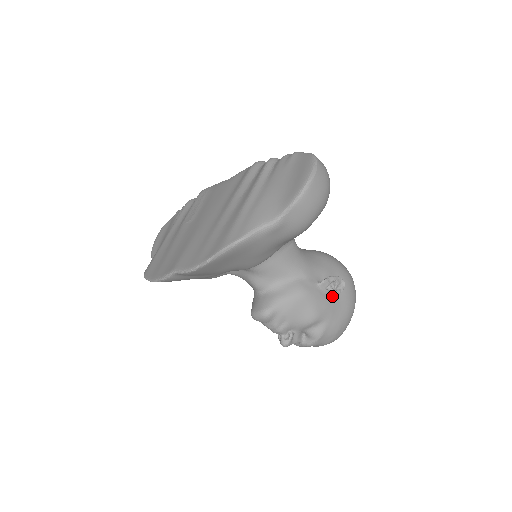
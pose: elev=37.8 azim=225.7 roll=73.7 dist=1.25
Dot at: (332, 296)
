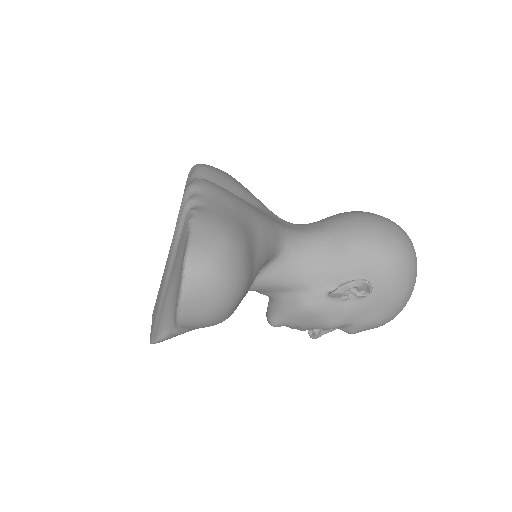
Dot at: (355, 300)
